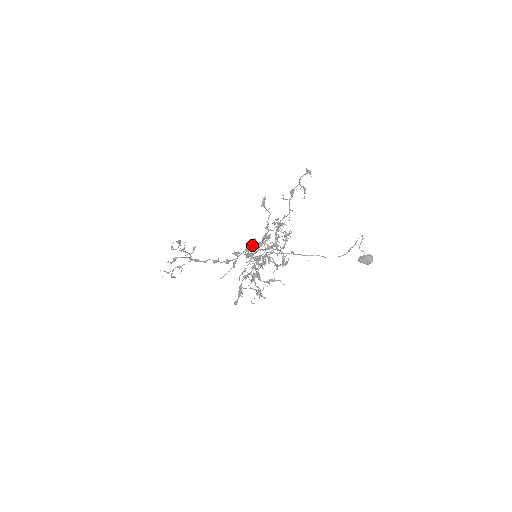
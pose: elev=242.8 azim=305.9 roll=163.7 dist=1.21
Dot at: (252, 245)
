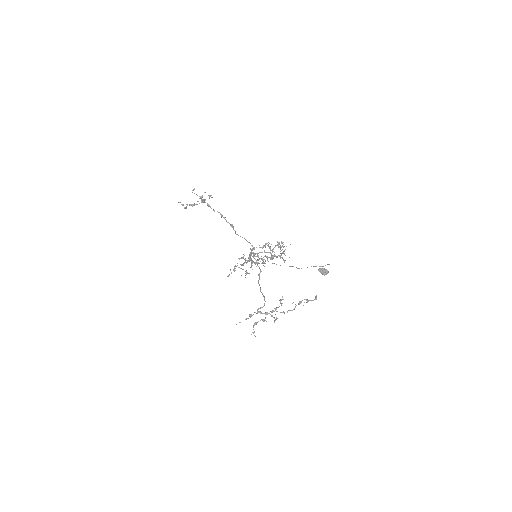
Dot at: (260, 291)
